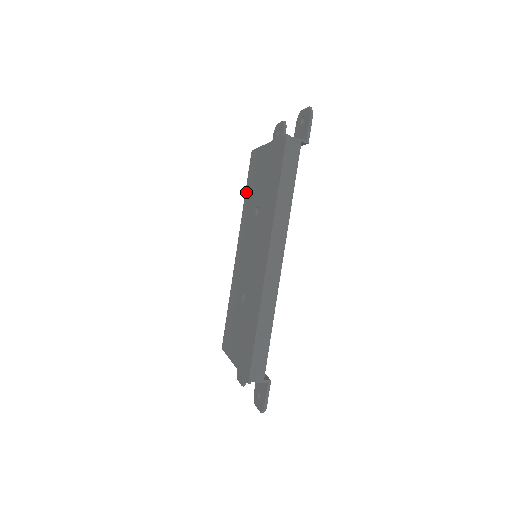
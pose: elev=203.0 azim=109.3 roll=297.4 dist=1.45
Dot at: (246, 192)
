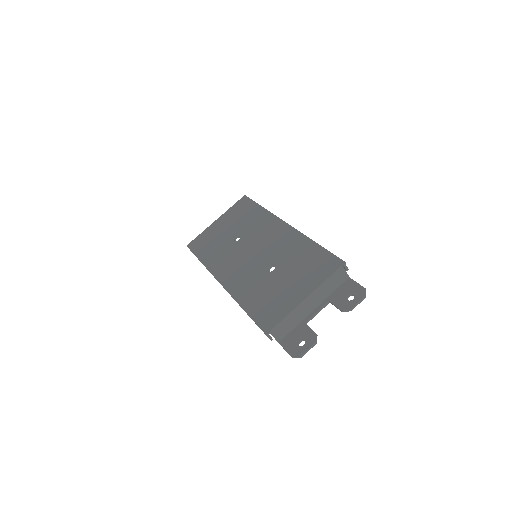
Dot at: (201, 257)
